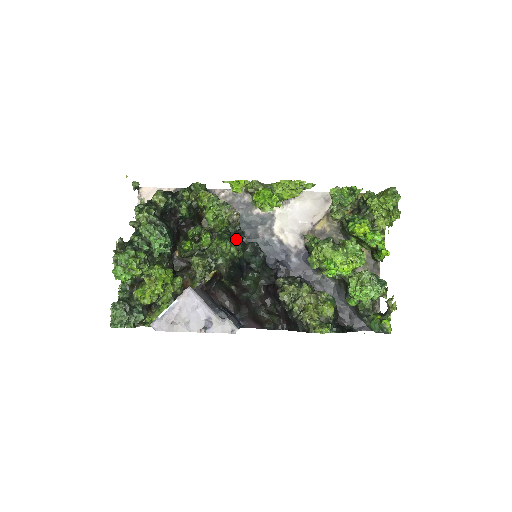
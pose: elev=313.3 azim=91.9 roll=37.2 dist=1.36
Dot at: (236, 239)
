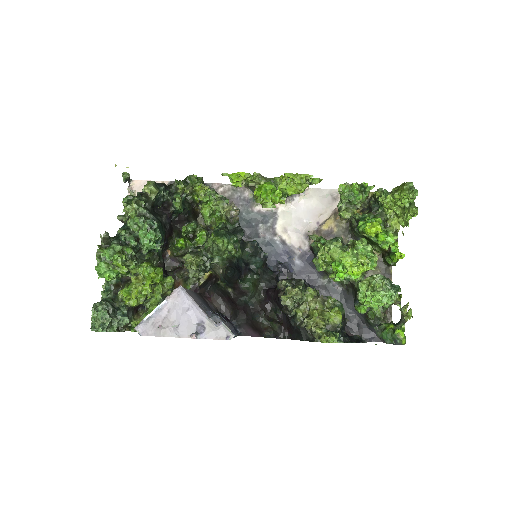
Dot at: (234, 236)
